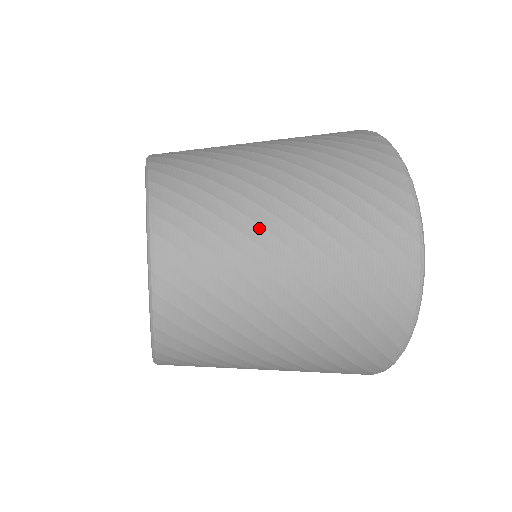
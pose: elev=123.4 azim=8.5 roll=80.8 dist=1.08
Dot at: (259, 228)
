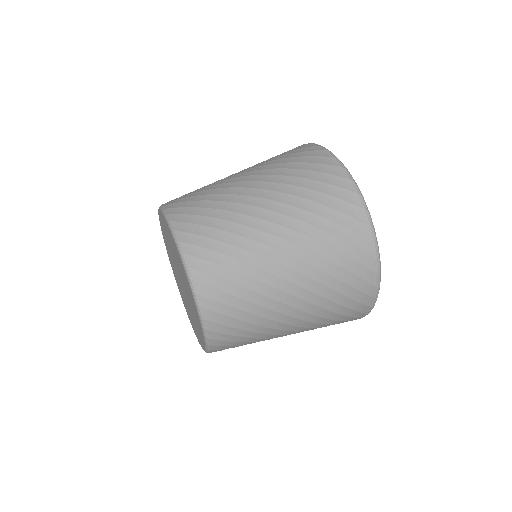
Dot at: (260, 245)
